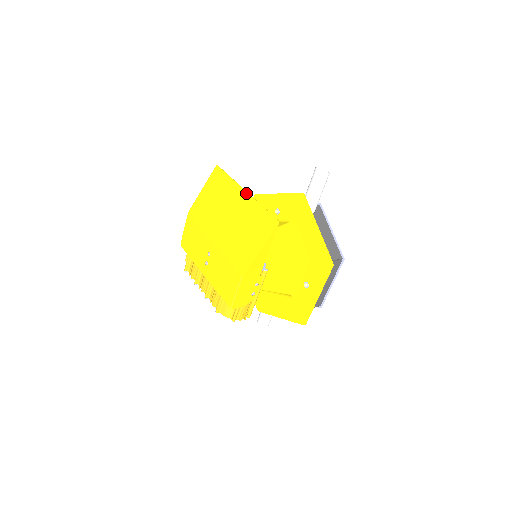
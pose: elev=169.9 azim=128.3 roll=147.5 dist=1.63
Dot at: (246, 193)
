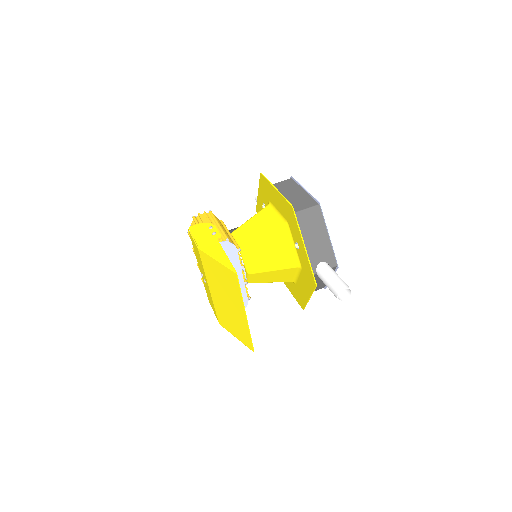
Dot at: (245, 318)
